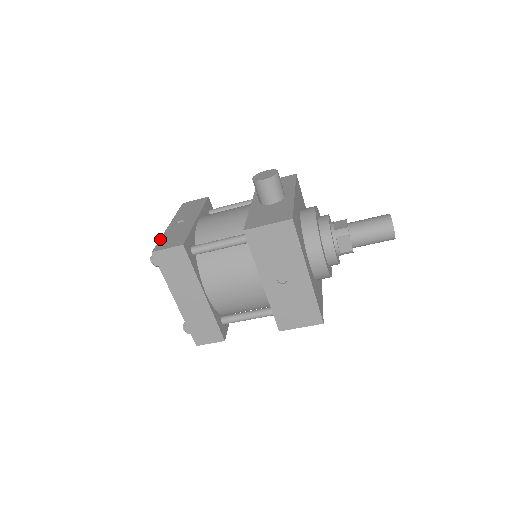
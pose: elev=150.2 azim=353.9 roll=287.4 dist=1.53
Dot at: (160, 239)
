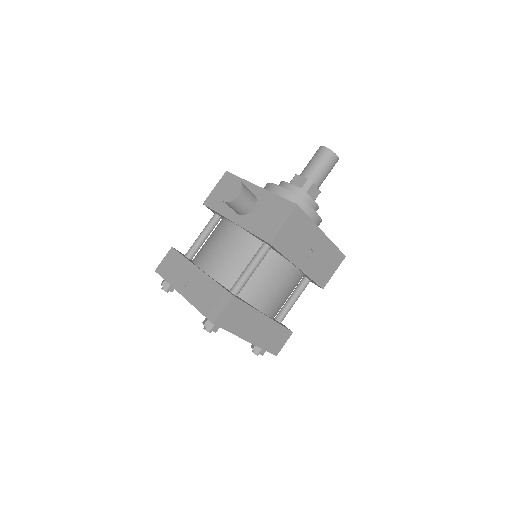
Dot at: (198, 310)
